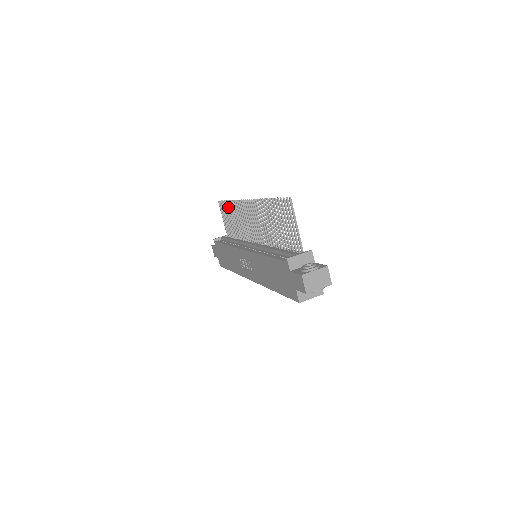
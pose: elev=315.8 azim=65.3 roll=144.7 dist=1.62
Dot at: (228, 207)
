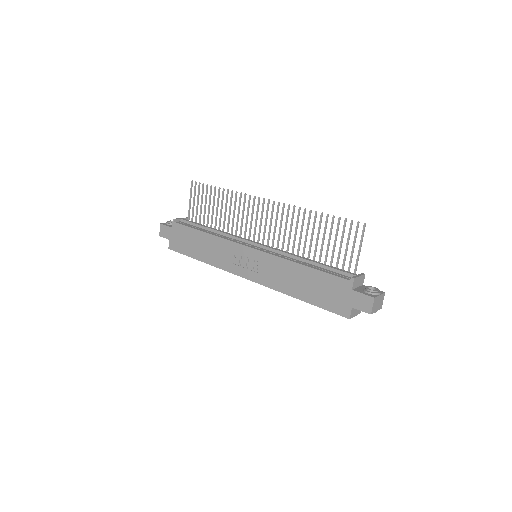
Dot at: (215, 193)
